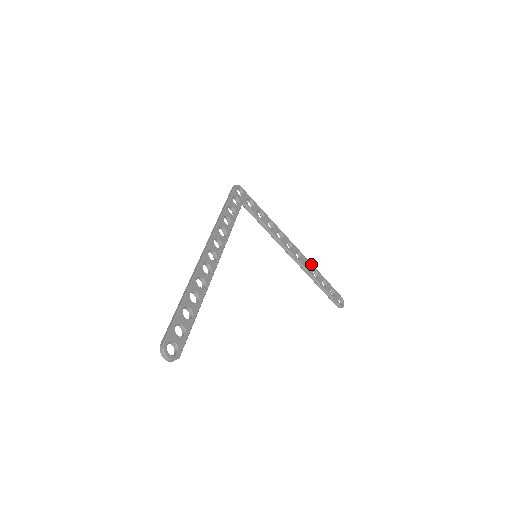
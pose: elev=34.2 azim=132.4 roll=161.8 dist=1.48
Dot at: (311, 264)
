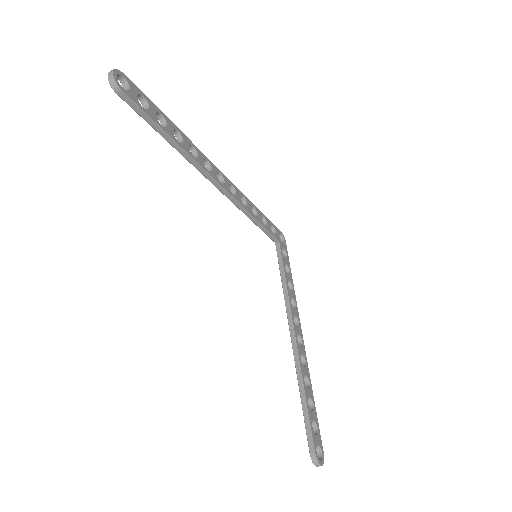
Dot at: (308, 370)
